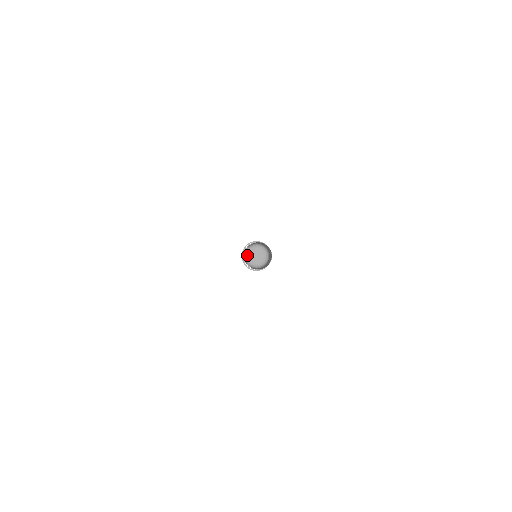
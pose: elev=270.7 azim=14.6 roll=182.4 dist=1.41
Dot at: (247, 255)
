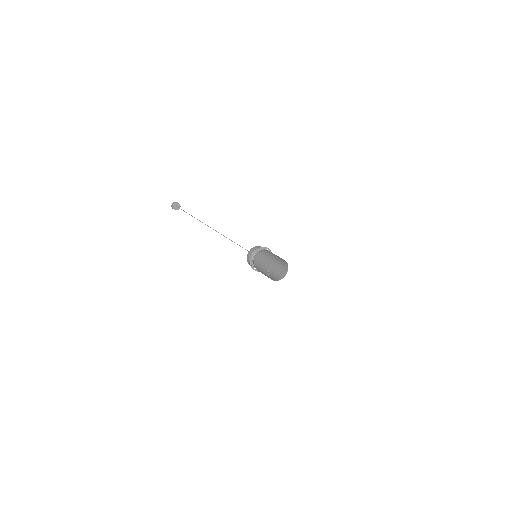
Dot at: occluded
